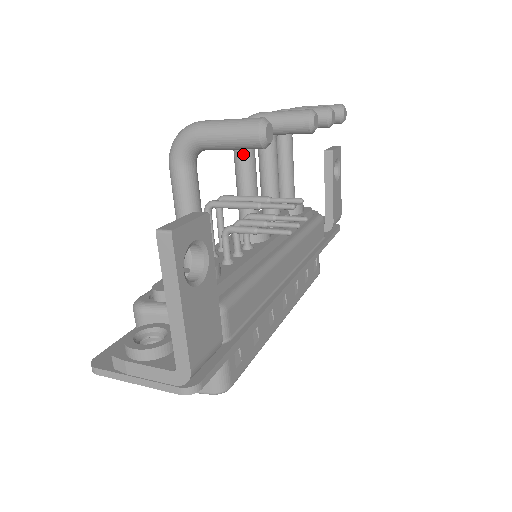
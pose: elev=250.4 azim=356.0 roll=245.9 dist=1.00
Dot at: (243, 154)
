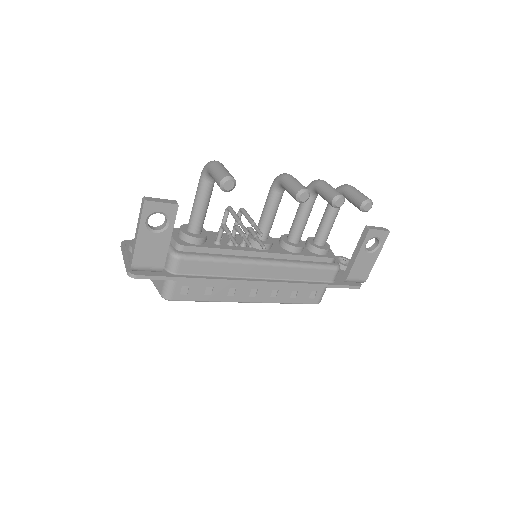
Dot at: (271, 193)
